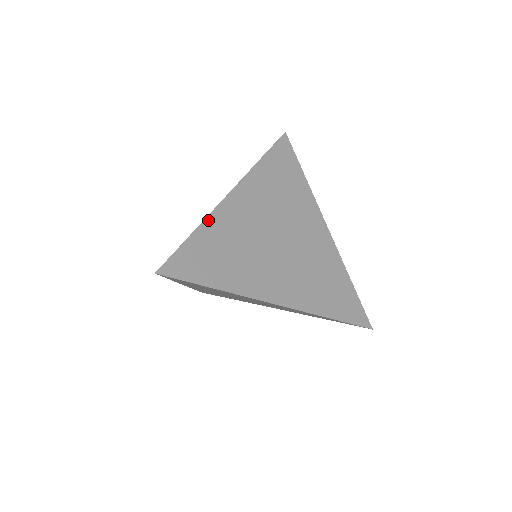
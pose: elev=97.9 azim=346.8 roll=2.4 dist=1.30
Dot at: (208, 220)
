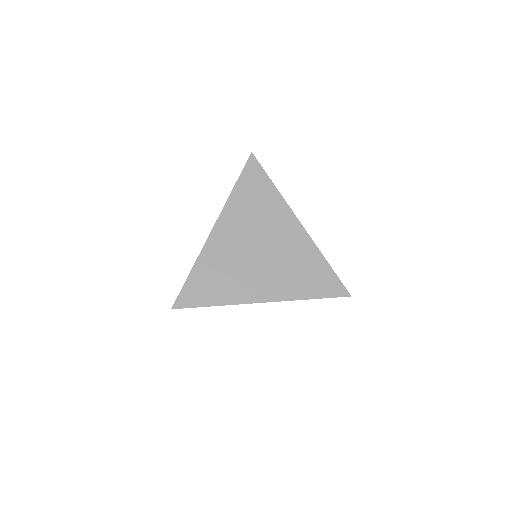
Dot at: (200, 258)
